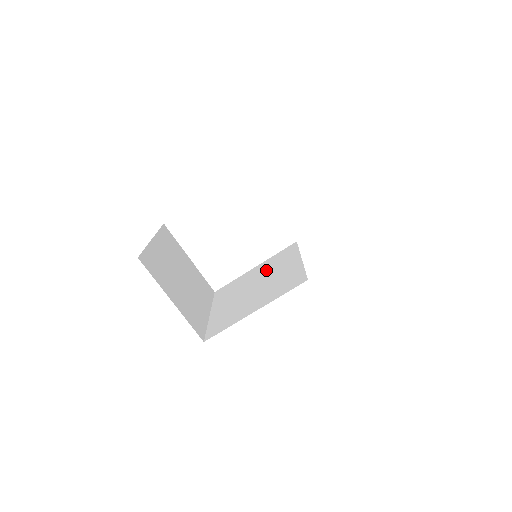
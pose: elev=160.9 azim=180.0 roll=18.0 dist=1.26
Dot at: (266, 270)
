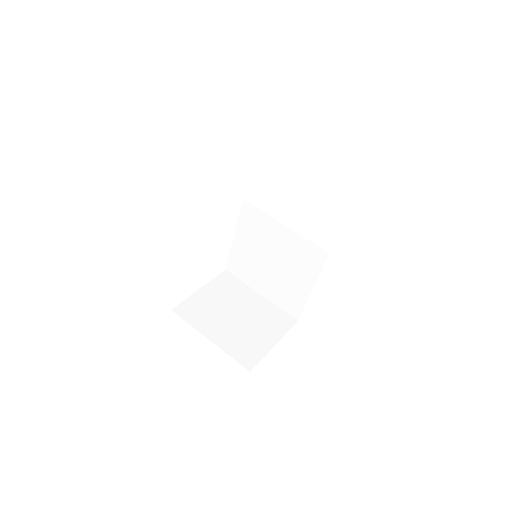
Dot at: (257, 242)
